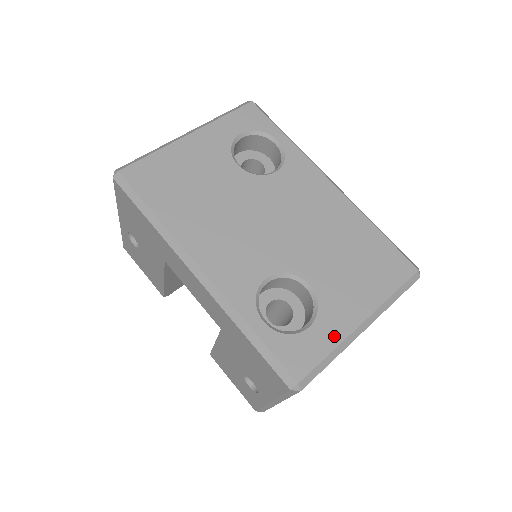
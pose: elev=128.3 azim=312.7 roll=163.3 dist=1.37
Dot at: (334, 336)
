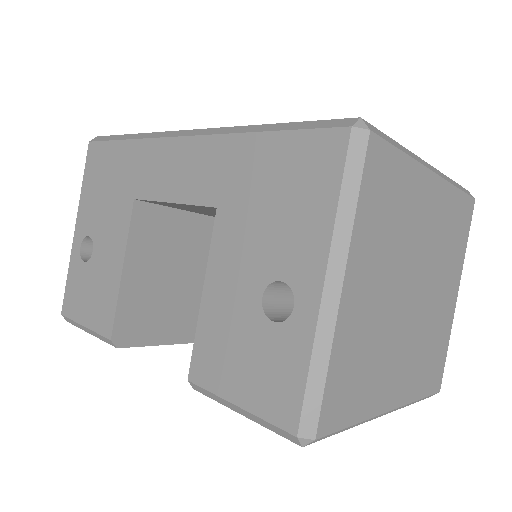
Dot at: occluded
